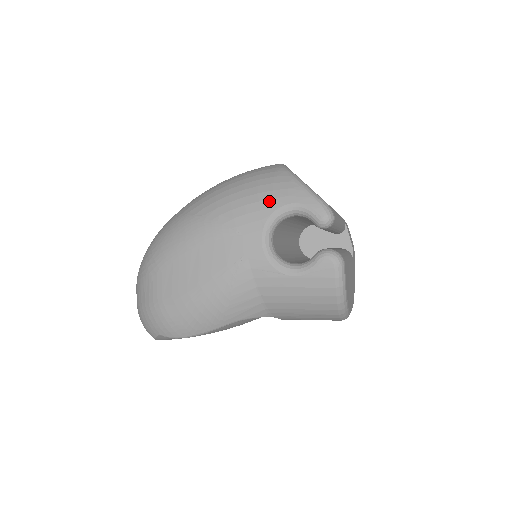
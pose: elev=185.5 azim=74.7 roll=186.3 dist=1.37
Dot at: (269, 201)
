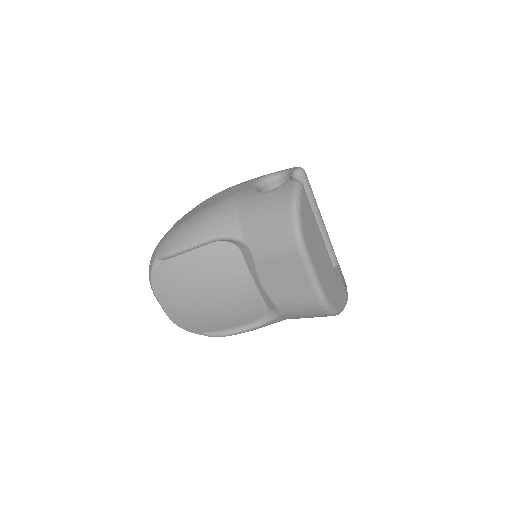
Dot at: occluded
